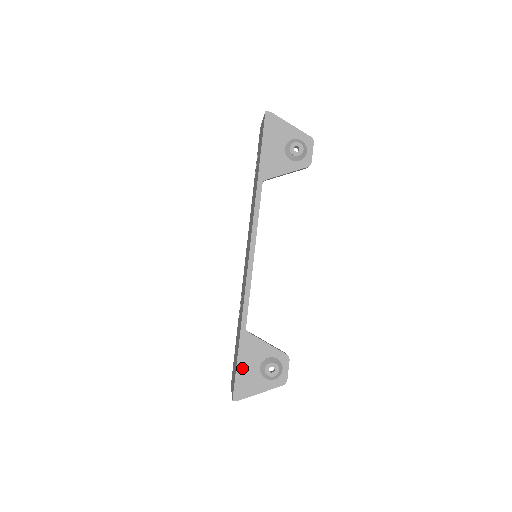
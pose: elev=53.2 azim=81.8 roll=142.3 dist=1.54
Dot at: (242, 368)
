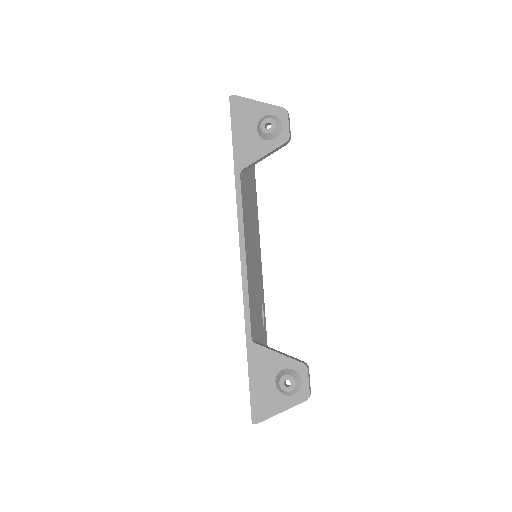
Dot at: (255, 385)
